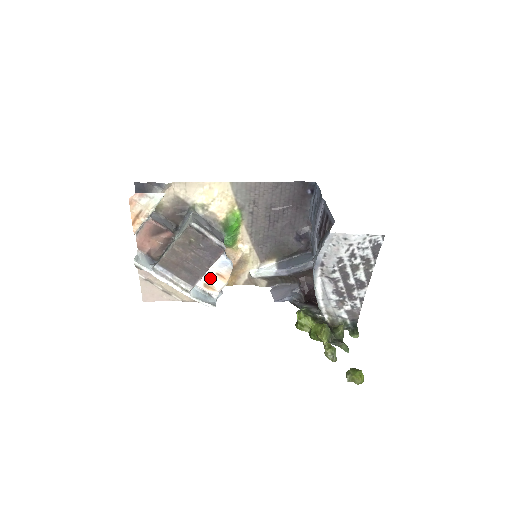
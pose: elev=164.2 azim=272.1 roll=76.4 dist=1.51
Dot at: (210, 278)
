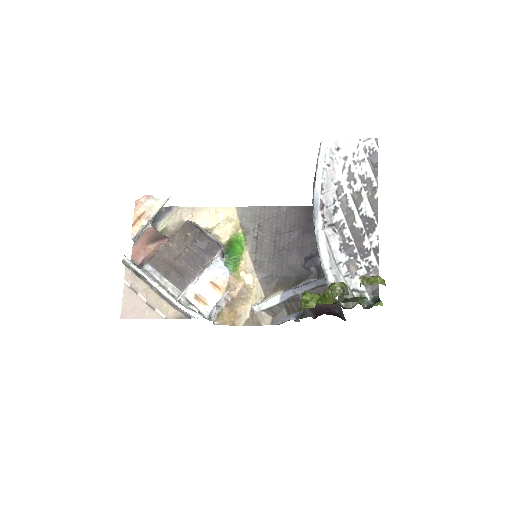
Dot at: (203, 288)
